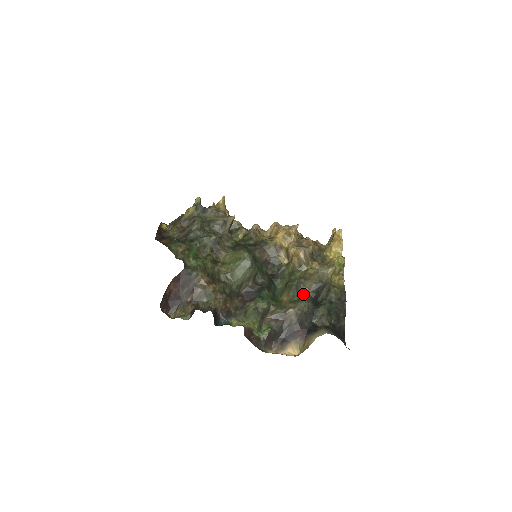
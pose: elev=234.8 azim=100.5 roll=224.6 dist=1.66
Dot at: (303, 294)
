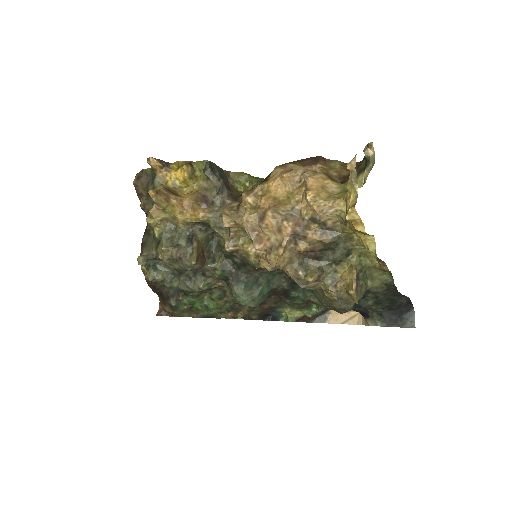
Dot at: occluded
